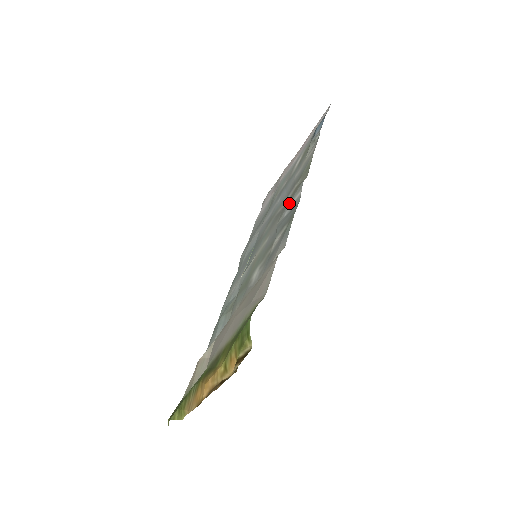
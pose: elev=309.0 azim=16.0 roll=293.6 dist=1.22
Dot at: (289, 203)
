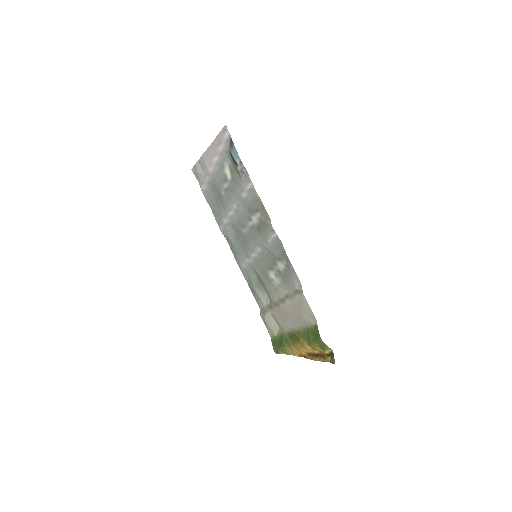
Dot at: (266, 234)
